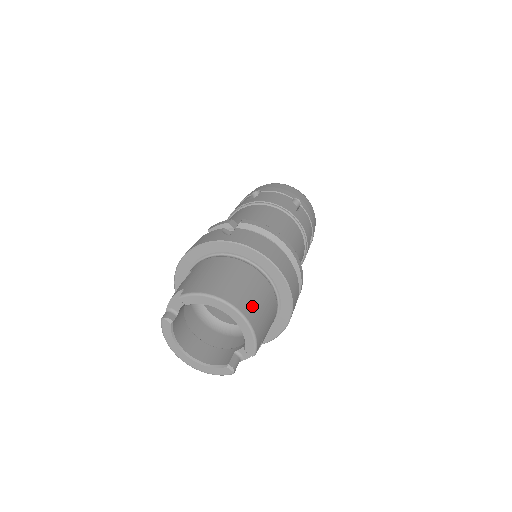
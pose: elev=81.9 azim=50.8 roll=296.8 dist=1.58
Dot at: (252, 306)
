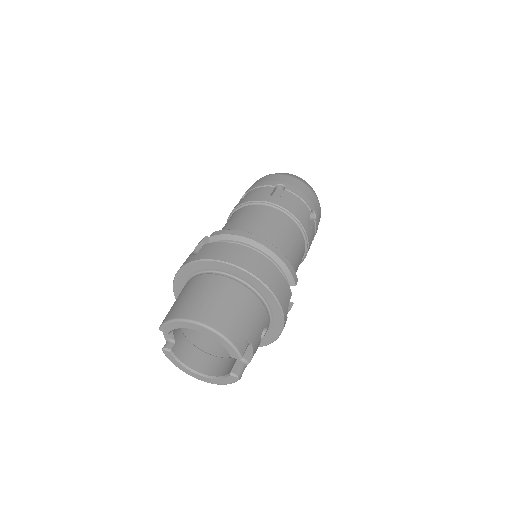
Dot at: (220, 315)
